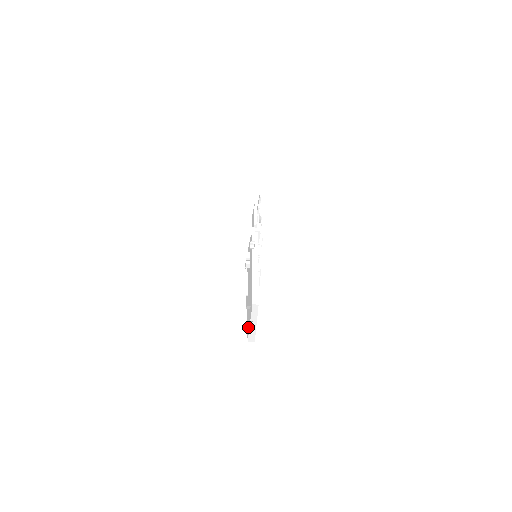
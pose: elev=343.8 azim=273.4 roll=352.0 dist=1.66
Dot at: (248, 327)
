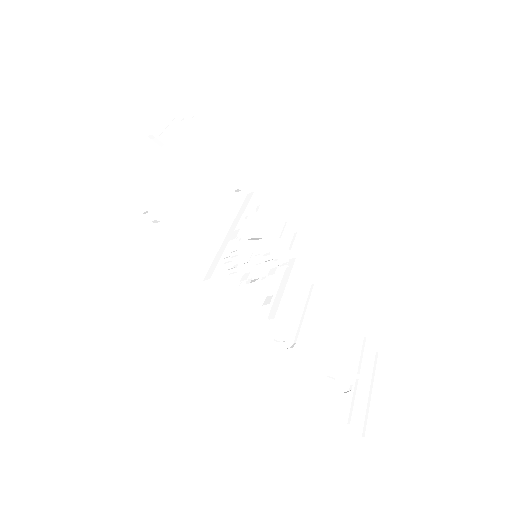
Dot at: (141, 205)
